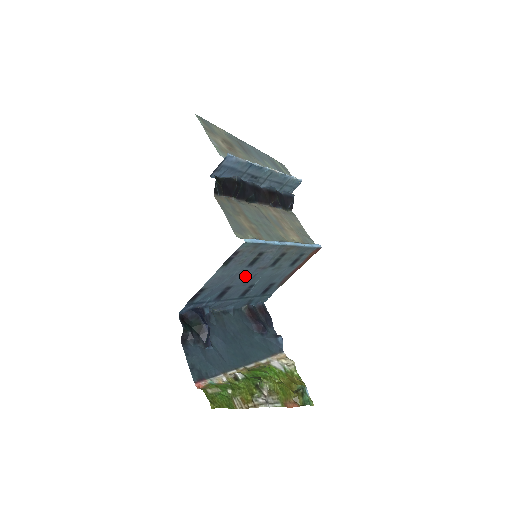
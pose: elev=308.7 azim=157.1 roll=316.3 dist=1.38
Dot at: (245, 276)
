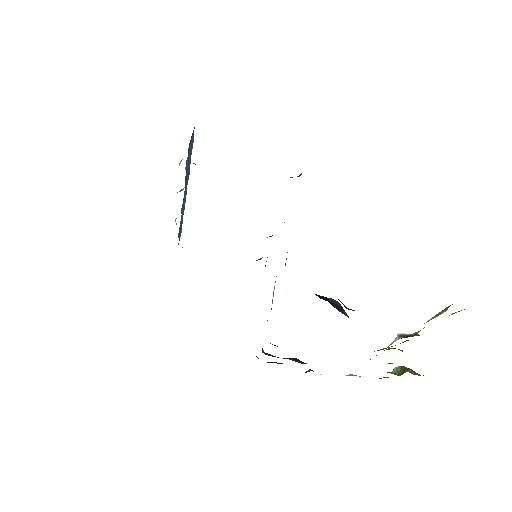
Dot at: occluded
